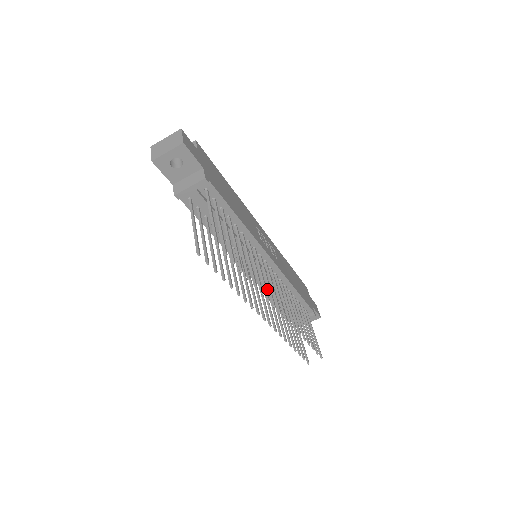
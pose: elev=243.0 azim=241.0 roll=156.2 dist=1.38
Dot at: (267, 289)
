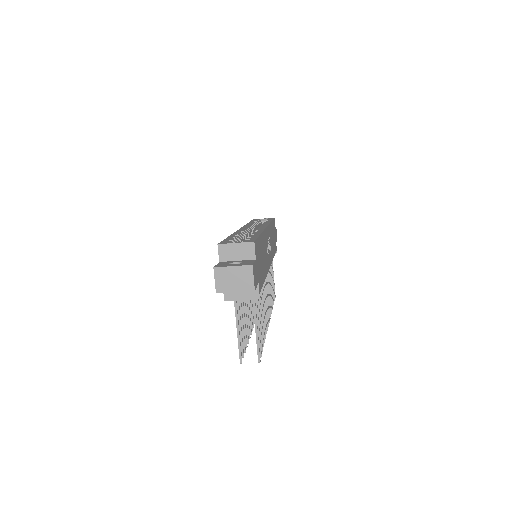
Dot at: occluded
